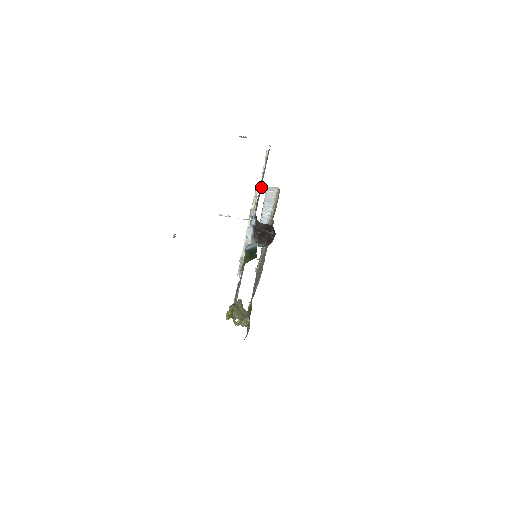
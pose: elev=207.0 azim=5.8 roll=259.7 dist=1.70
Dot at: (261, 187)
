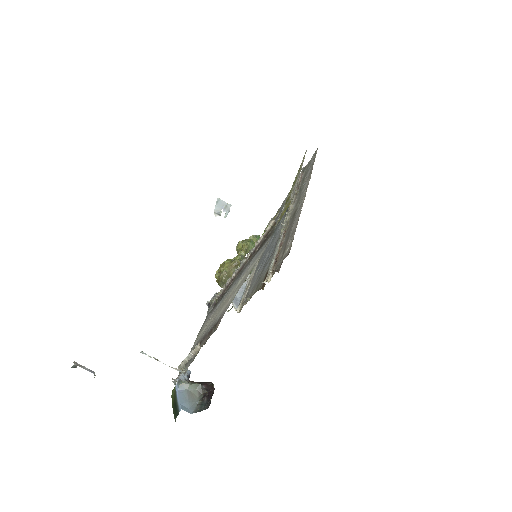
Dot at: (251, 256)
